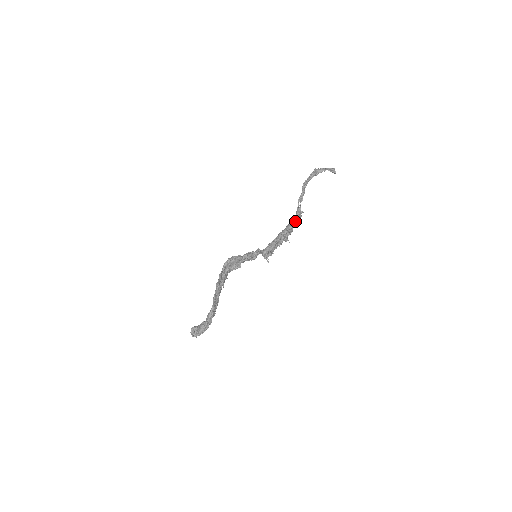
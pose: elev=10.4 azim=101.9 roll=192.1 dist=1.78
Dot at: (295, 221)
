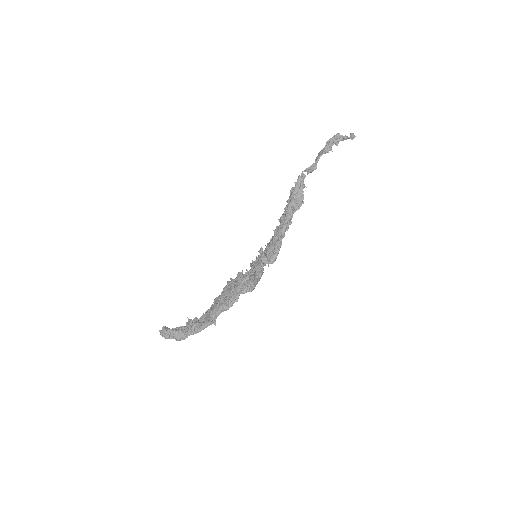
Dot at: (294, 197)
